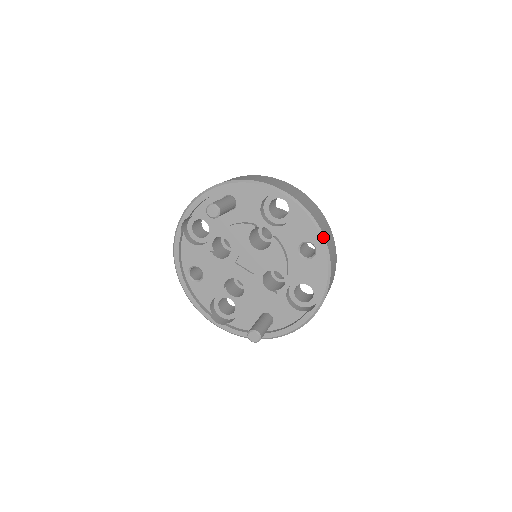
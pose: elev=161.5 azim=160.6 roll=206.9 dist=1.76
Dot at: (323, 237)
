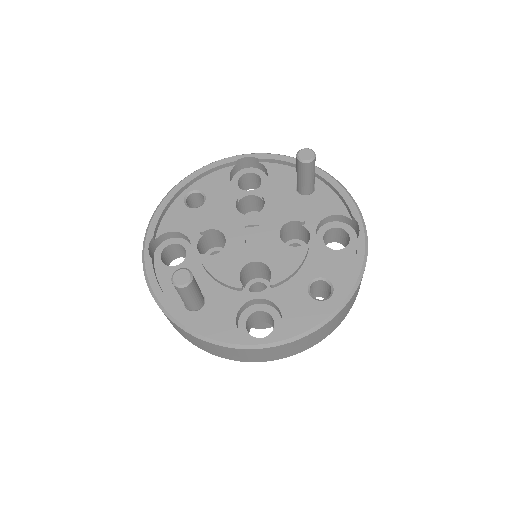
Dot at: (353, 293)
